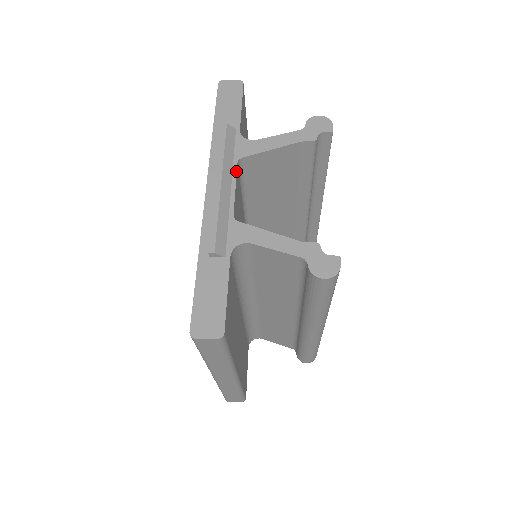
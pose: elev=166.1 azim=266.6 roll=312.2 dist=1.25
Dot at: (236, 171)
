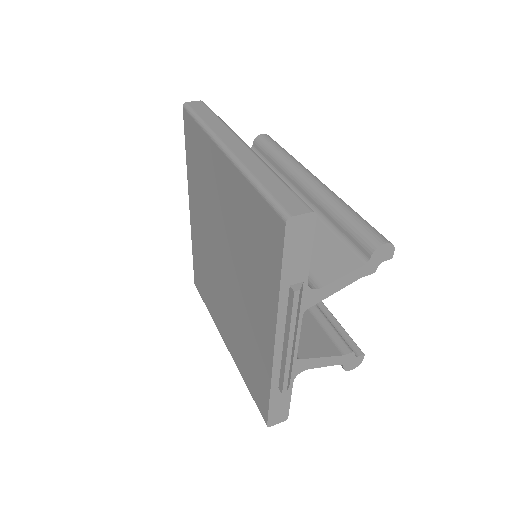
Dot at: (301, 323)
